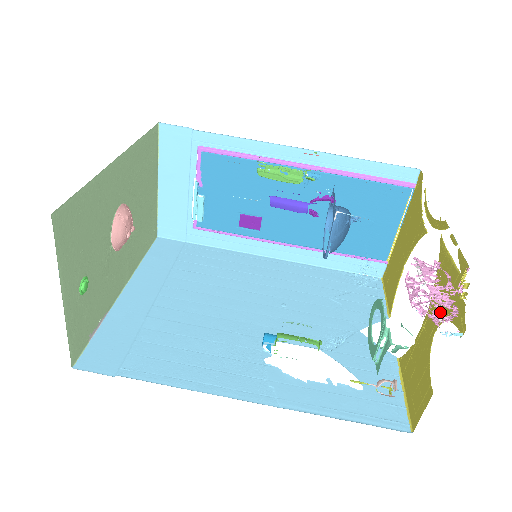
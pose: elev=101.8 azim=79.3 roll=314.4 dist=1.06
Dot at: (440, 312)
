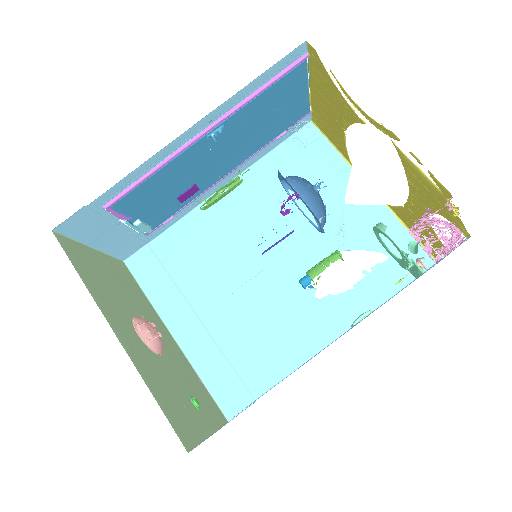
Dot at: (428, 205)
